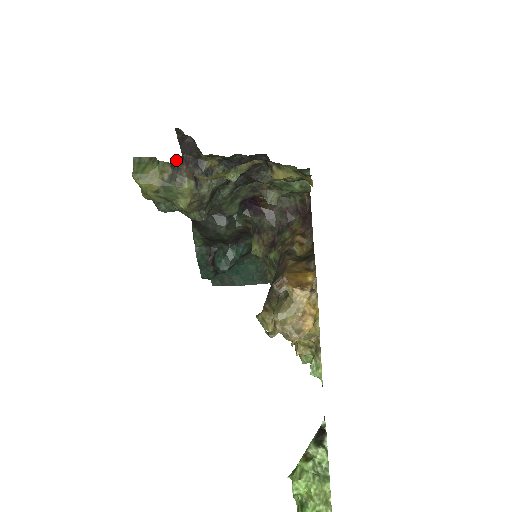
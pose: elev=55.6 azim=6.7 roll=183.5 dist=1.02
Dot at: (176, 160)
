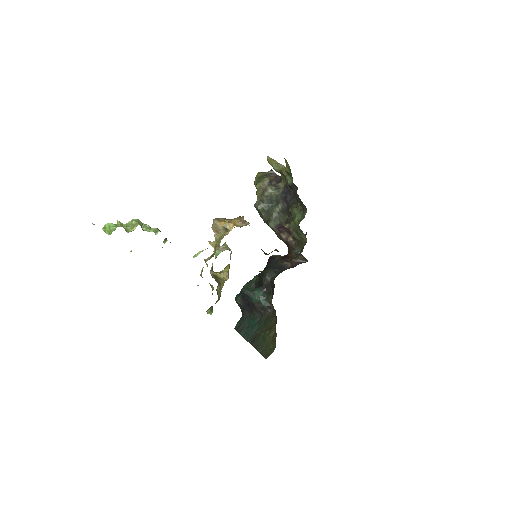
Dot at: (274, 173)
